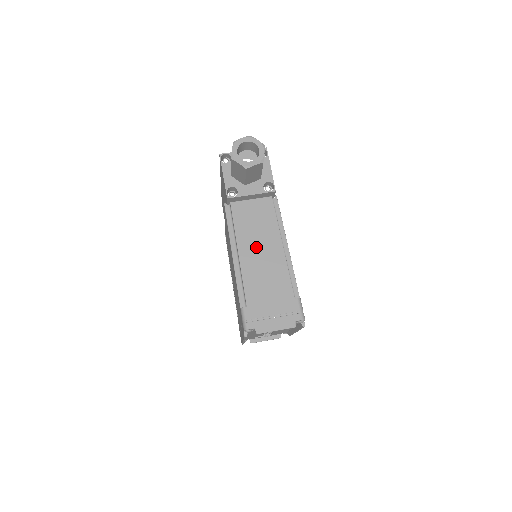
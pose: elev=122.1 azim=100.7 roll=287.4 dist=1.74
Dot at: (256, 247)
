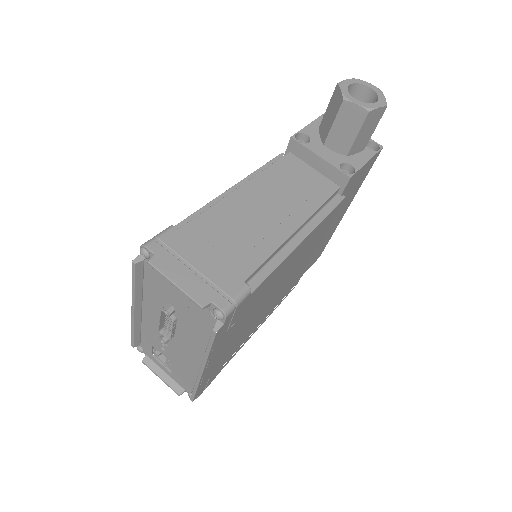
Dot at: (266, 200)
